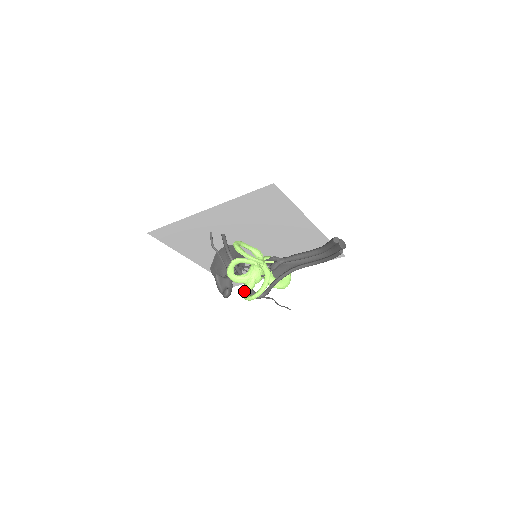
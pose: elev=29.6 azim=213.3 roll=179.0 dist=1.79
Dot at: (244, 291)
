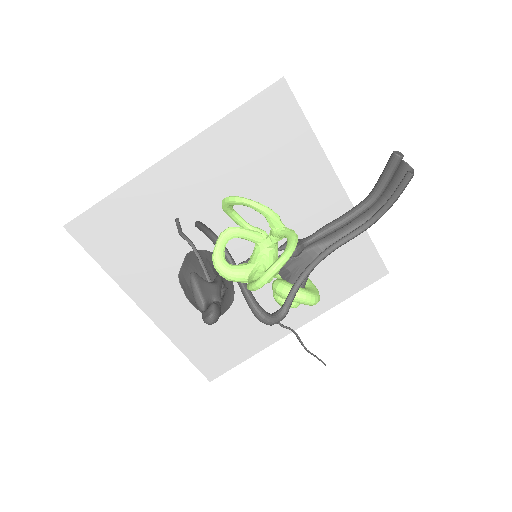
Dot at: (249, 282)
